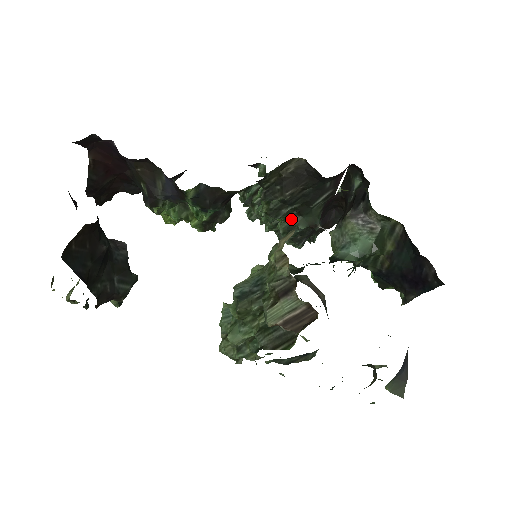
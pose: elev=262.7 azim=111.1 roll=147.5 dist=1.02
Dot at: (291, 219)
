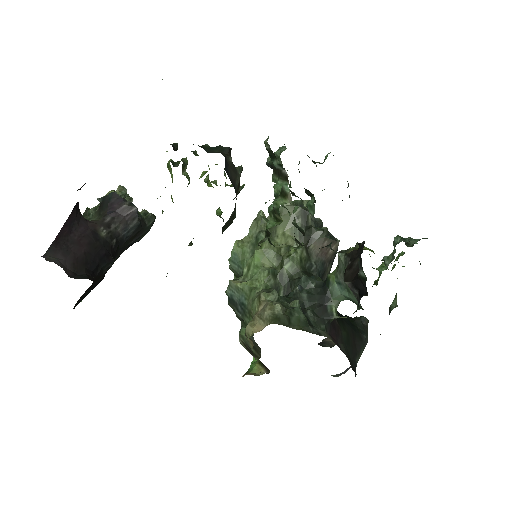
Dot at: (297, 242)
